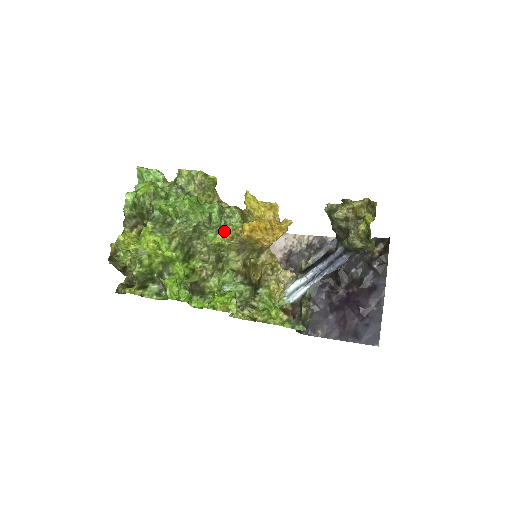
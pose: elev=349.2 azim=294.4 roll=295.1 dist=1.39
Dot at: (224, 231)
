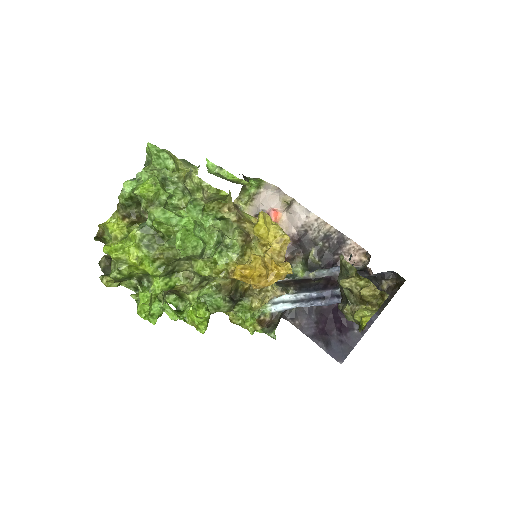
Dot at: (216, 262)
